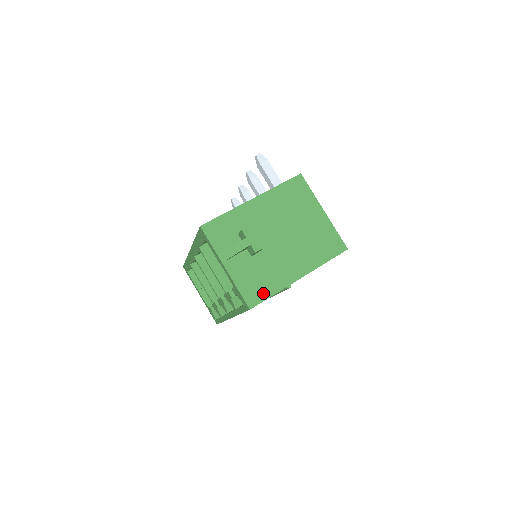
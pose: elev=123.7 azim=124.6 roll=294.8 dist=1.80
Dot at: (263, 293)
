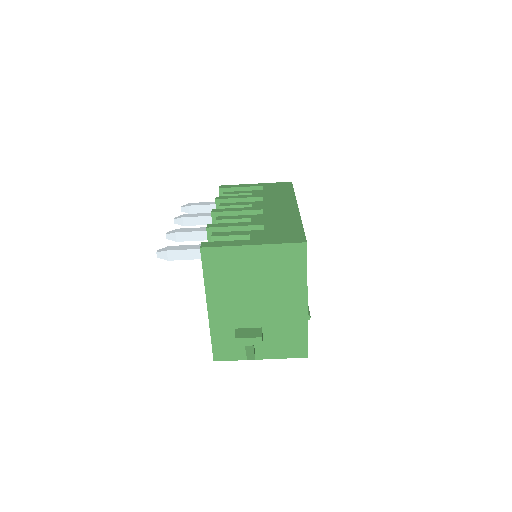
Dot at: (301, 341)
